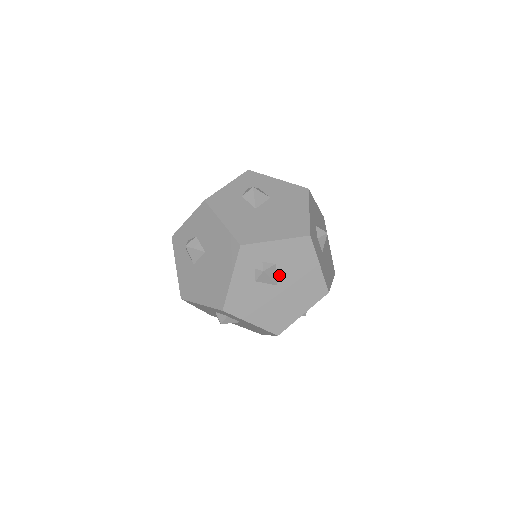
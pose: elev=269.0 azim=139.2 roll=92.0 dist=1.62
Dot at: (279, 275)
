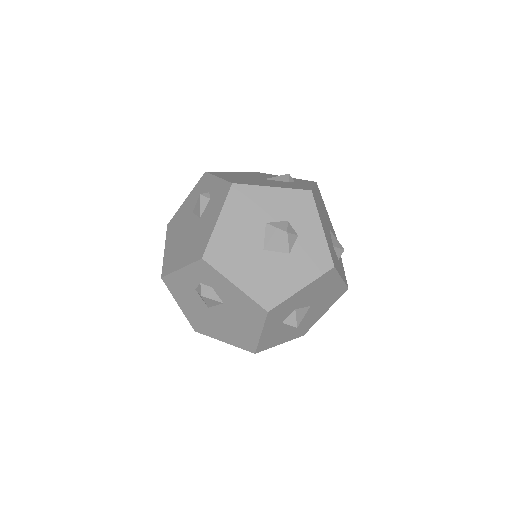
Dot at: occluded
